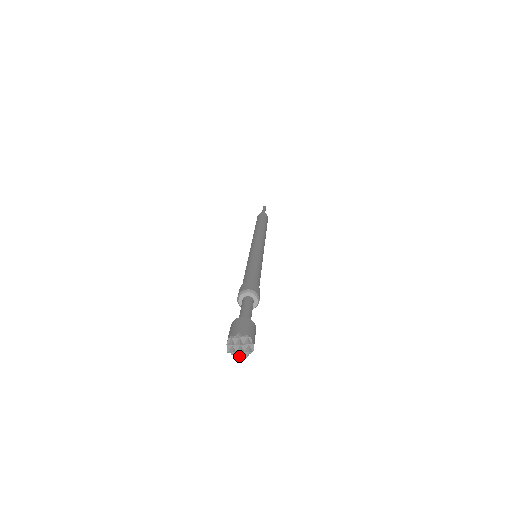
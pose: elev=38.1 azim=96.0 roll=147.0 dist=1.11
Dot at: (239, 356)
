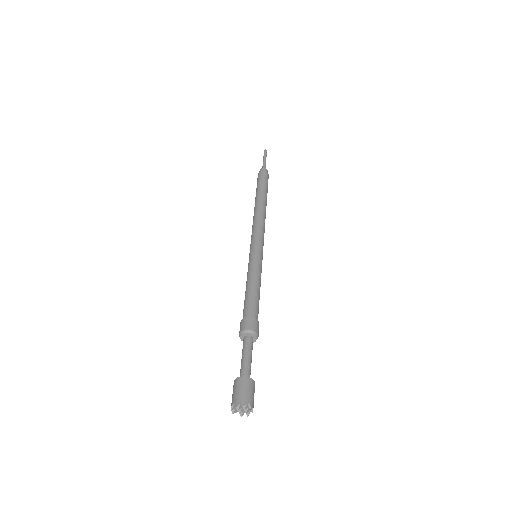
Dot at: (243, 414)
